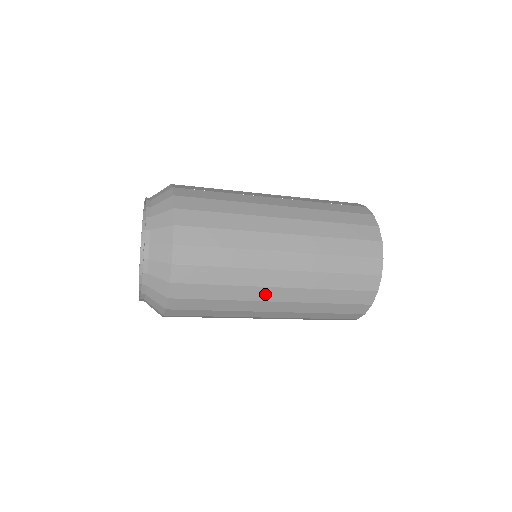
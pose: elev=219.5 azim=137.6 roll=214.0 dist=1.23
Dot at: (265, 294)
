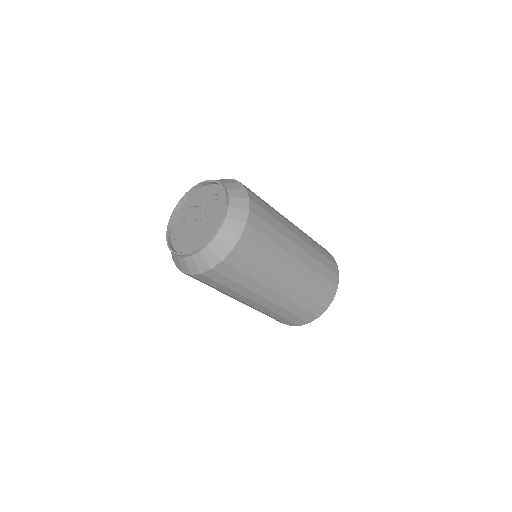
Dot at: (283, 273)
